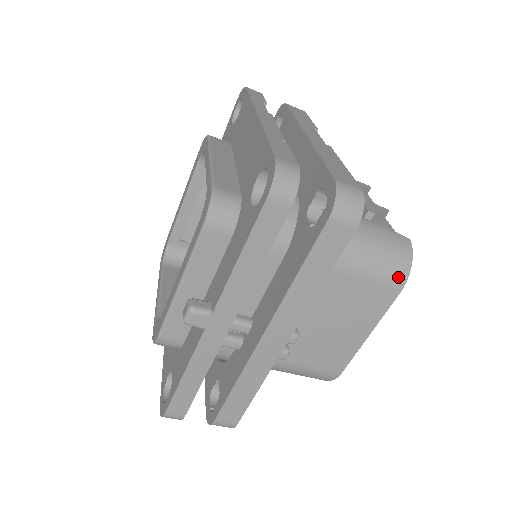
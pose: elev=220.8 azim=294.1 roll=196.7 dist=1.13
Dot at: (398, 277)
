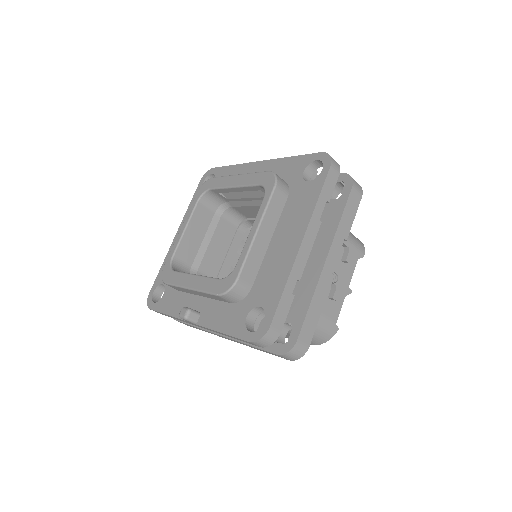
Dot at: (313, 343)
